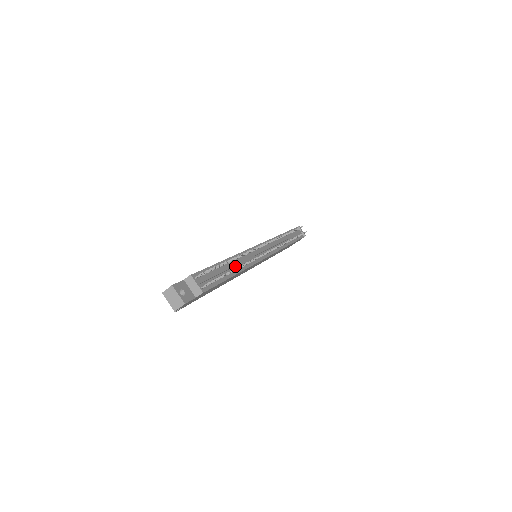
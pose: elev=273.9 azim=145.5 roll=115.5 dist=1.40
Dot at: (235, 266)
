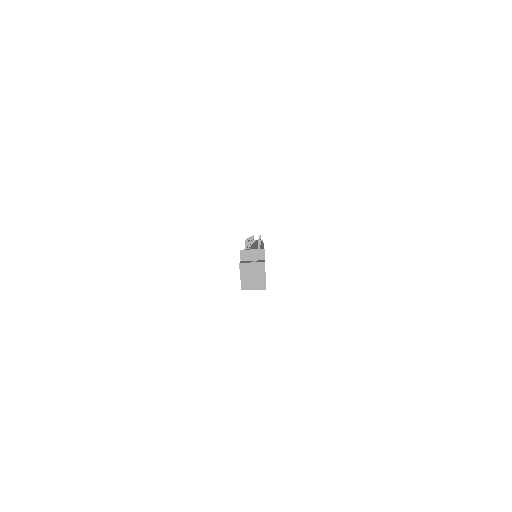
Dot at: occluded
